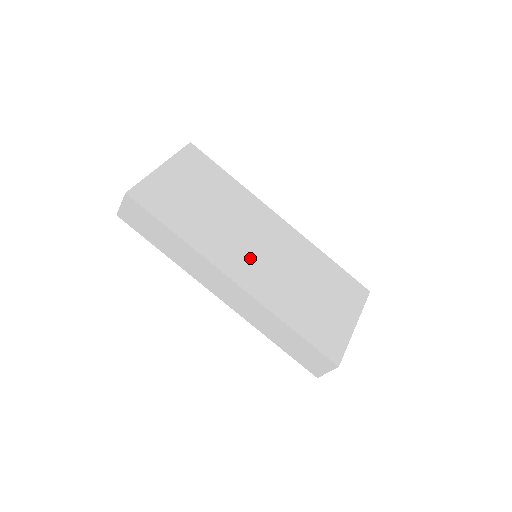
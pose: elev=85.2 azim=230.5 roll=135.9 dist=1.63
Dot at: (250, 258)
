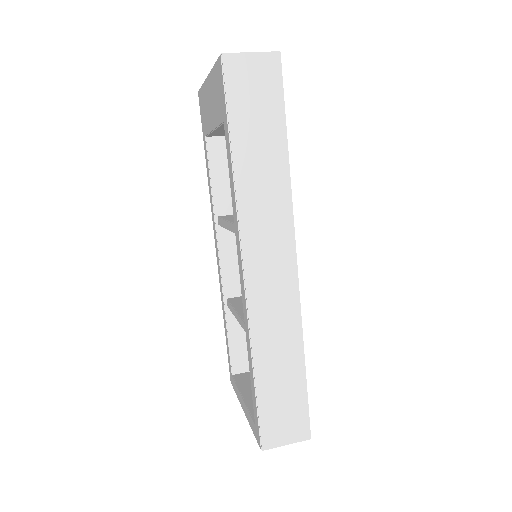
Dot at: occluded
